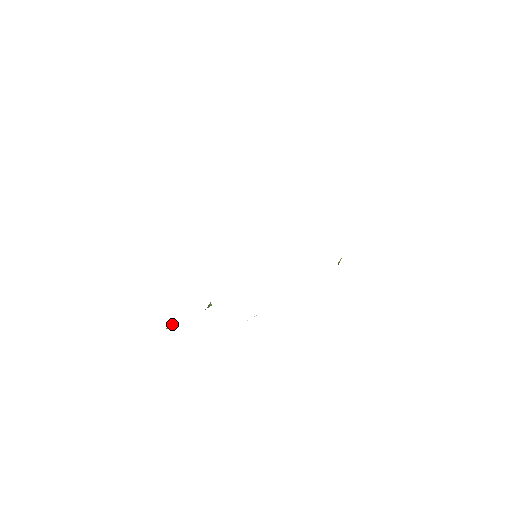
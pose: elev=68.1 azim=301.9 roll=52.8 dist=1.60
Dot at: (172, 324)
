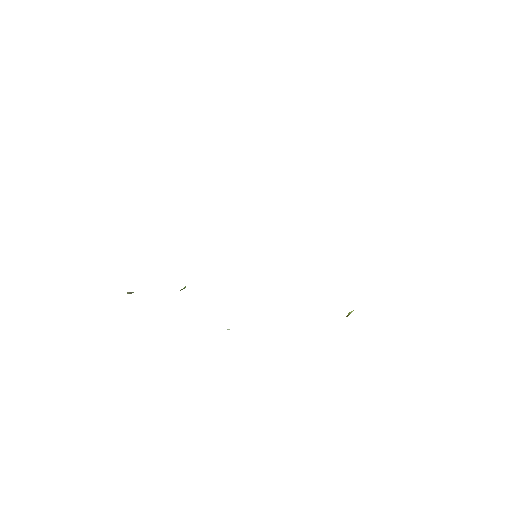
Dot at: occluded
